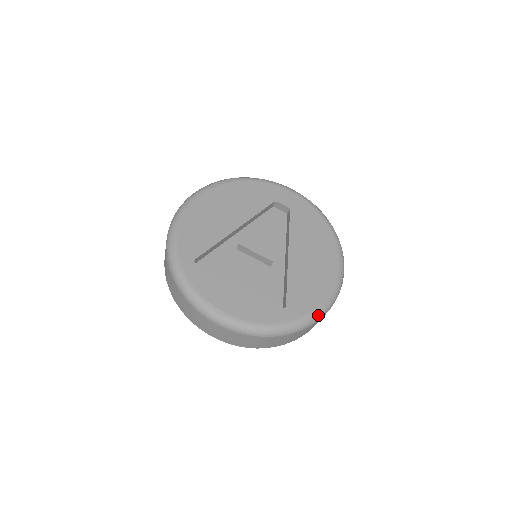
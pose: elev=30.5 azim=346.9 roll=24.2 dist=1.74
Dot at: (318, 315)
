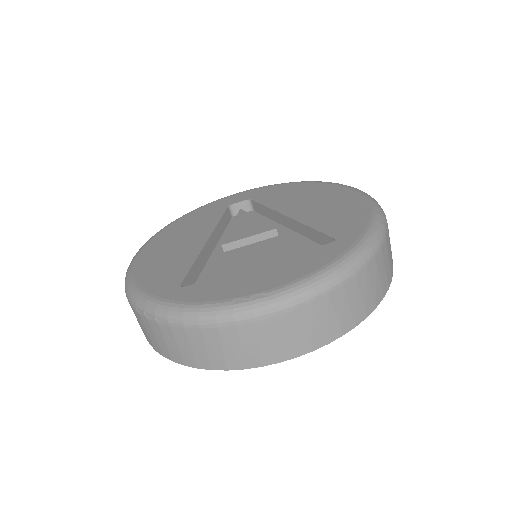
Dot at: (379, 222)
